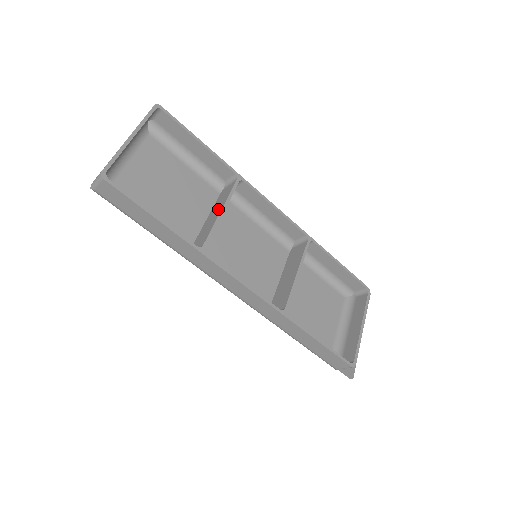
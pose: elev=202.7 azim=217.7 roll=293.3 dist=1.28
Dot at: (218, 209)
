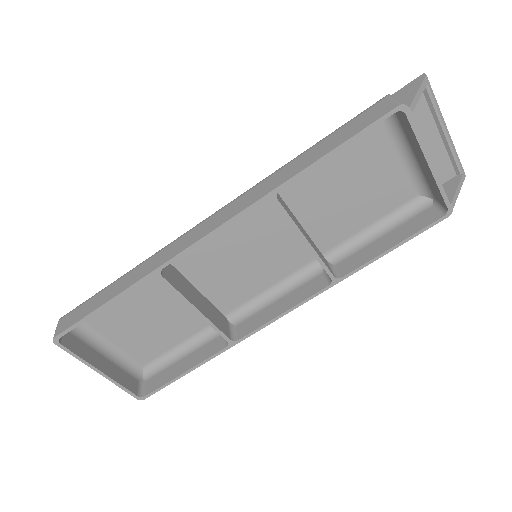
Dot at: occluded
